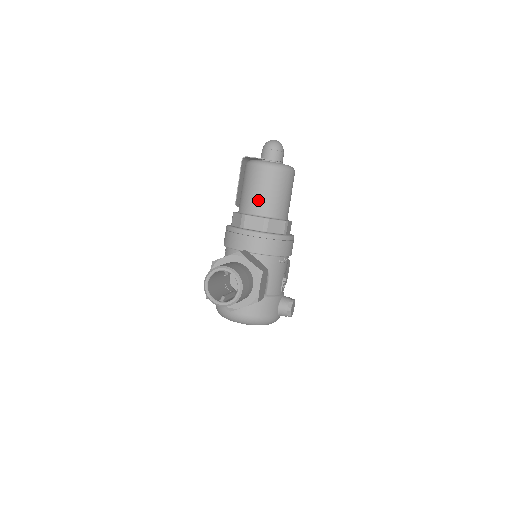
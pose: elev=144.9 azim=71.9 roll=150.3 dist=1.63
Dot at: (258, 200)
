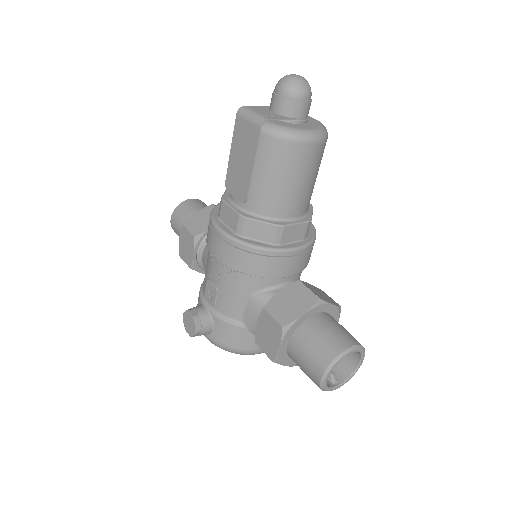
Dot at: (299, 197)
